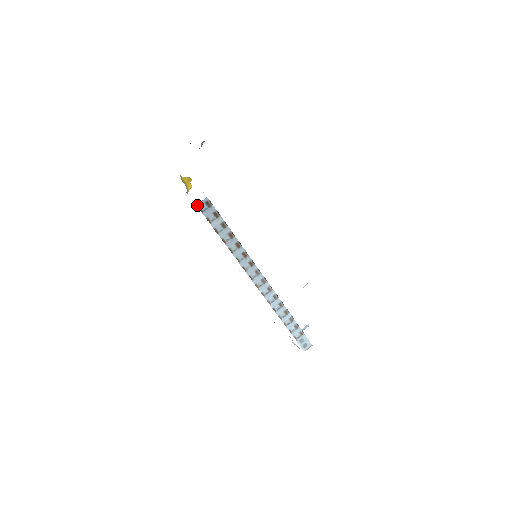
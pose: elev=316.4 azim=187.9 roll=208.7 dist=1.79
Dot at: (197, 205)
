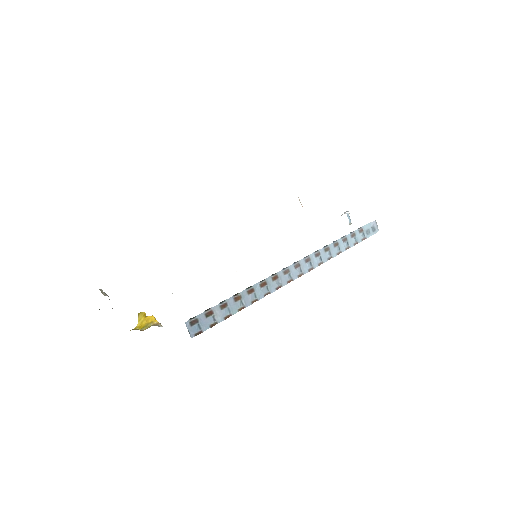
Dot at: occluded
